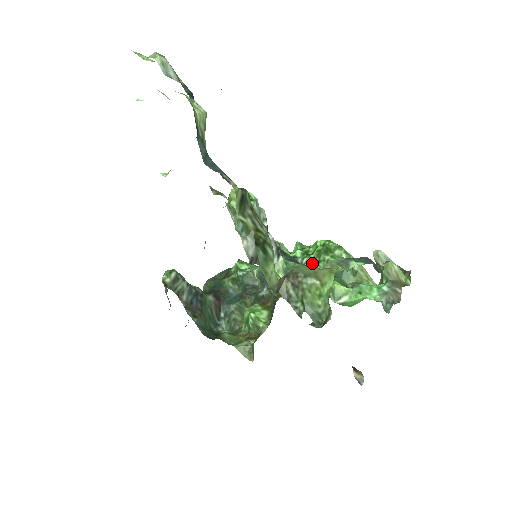
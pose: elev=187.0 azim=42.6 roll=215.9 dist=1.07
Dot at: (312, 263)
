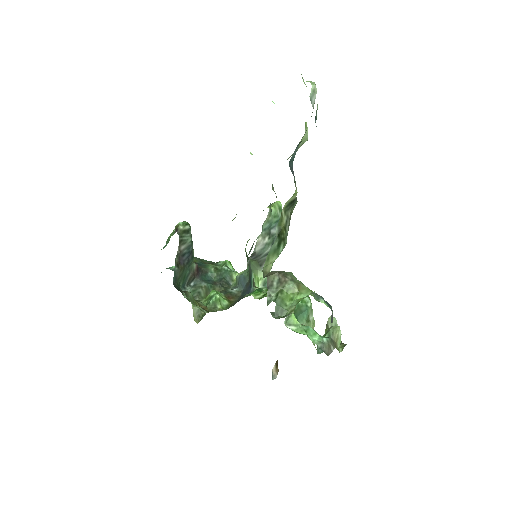
Dot at: occluded
